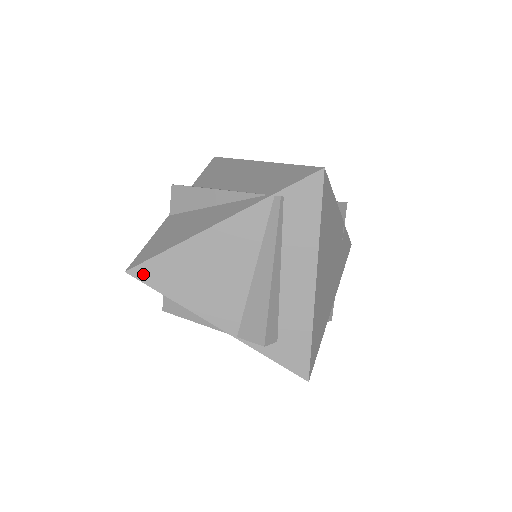
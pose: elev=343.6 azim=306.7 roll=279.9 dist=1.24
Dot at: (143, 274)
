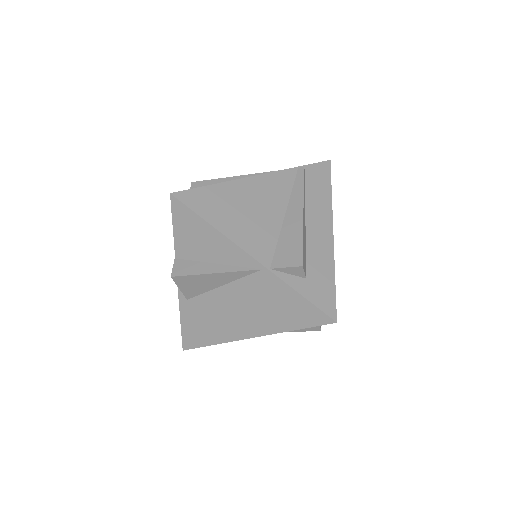
Dot at: (187, 198)
